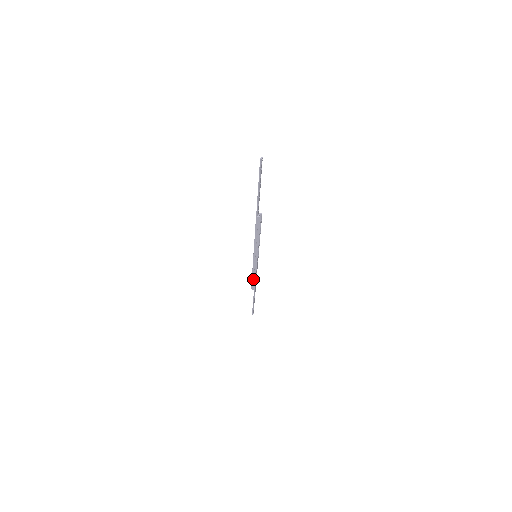
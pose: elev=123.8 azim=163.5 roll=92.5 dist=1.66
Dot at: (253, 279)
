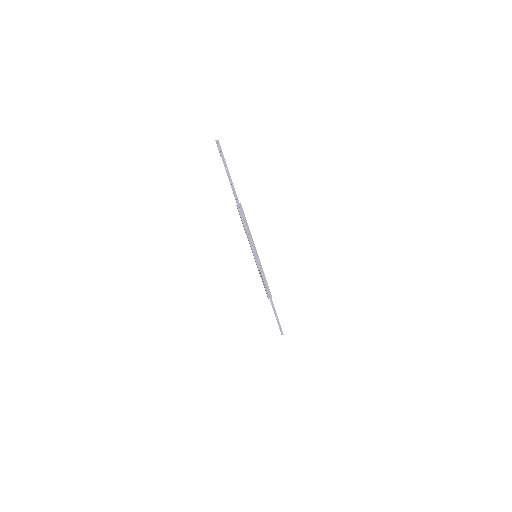
Dot at: (263, 284)
